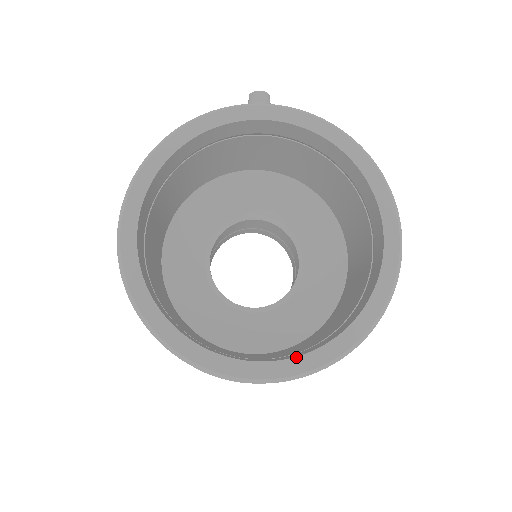
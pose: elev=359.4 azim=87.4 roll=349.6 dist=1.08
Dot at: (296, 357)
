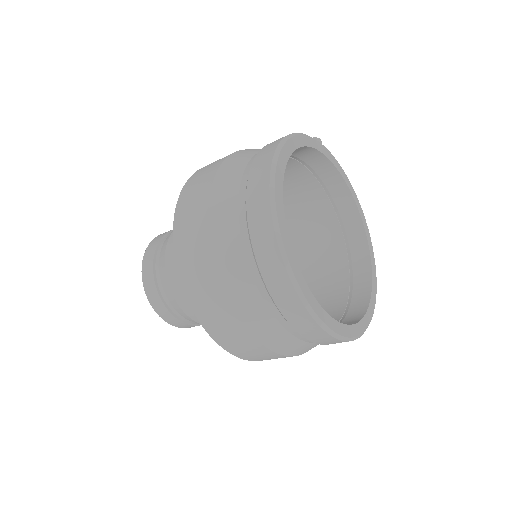
Dot at: (352, 325)
